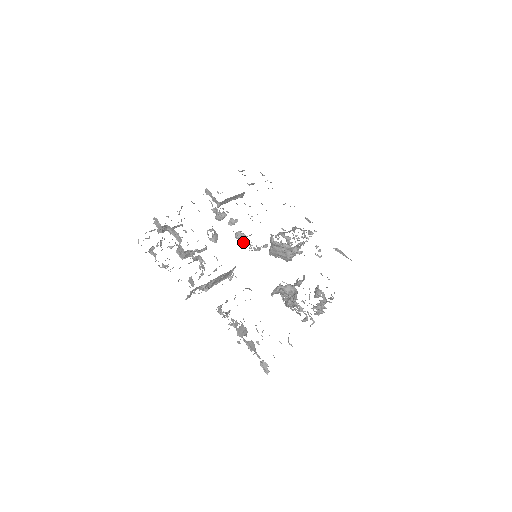
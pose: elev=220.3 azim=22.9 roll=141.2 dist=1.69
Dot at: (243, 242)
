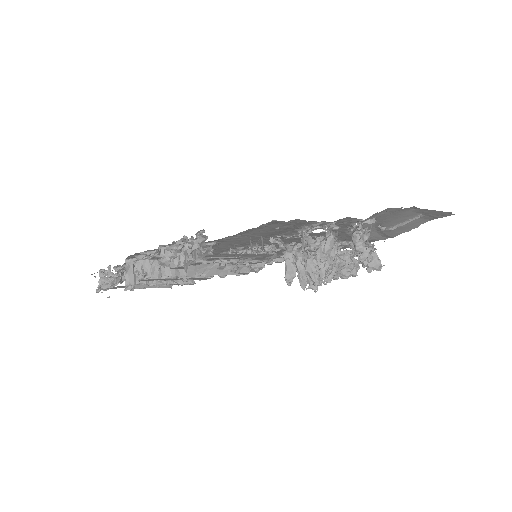
Dot at: (244, 263)
